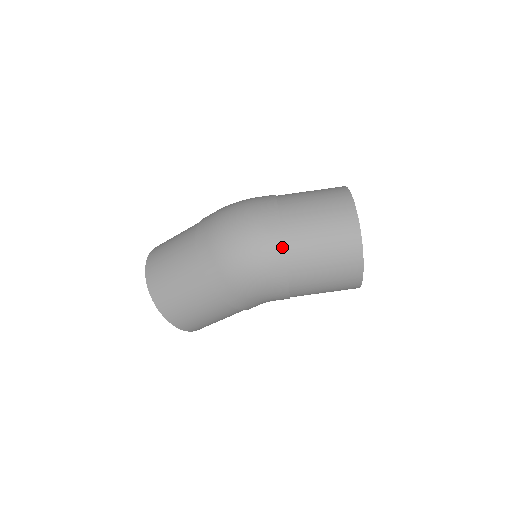
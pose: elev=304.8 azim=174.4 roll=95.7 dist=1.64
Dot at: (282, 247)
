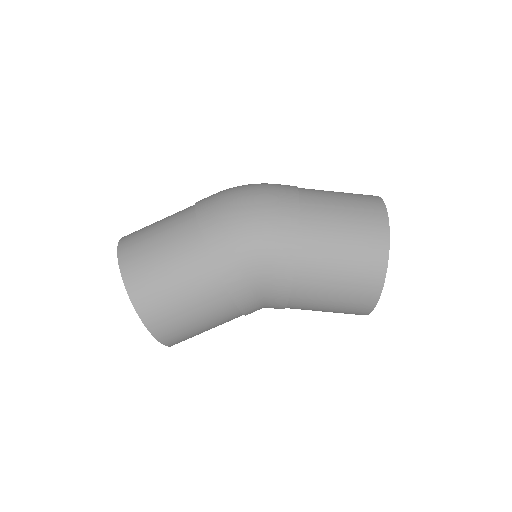
Dot at: (297, 201)
